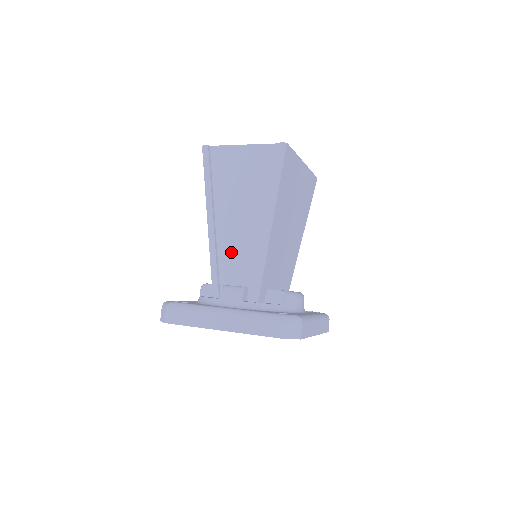
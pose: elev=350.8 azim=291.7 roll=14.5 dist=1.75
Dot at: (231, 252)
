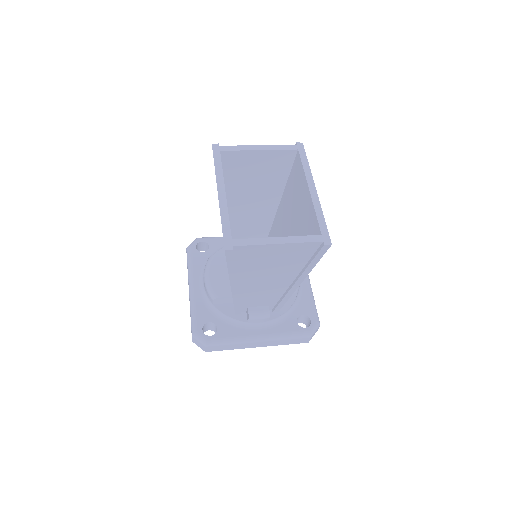
Dot at: (254, 295)
